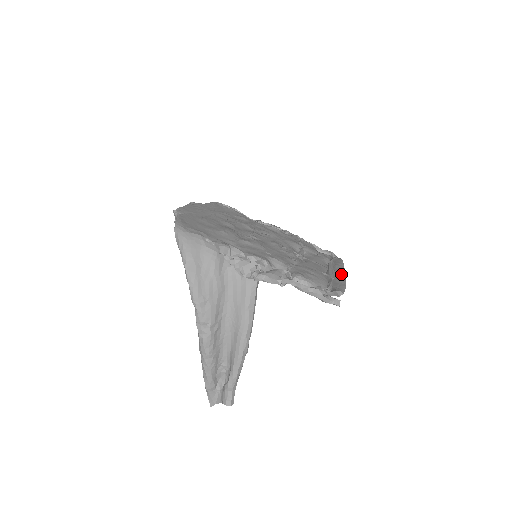
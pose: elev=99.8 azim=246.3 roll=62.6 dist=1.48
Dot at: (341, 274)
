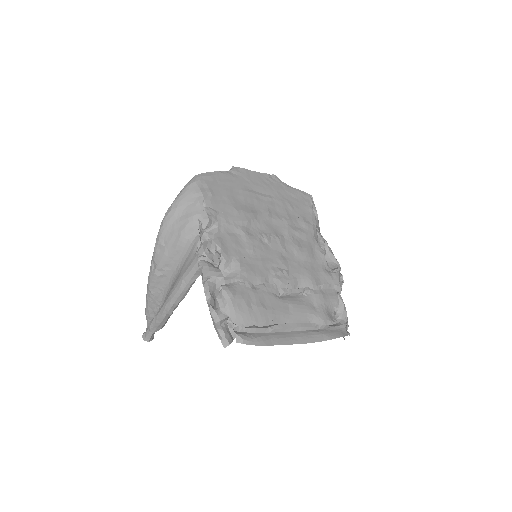
Dot at: (296, 338)
